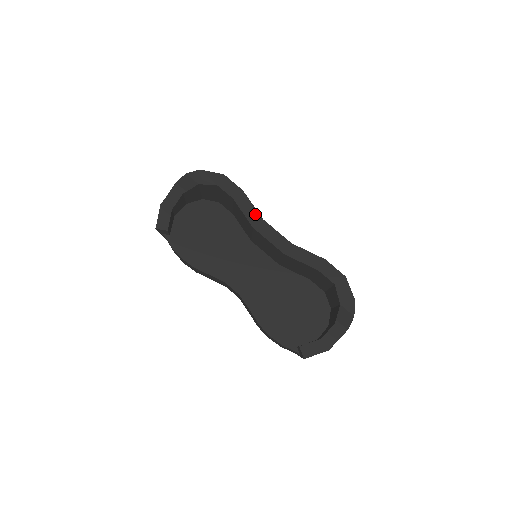
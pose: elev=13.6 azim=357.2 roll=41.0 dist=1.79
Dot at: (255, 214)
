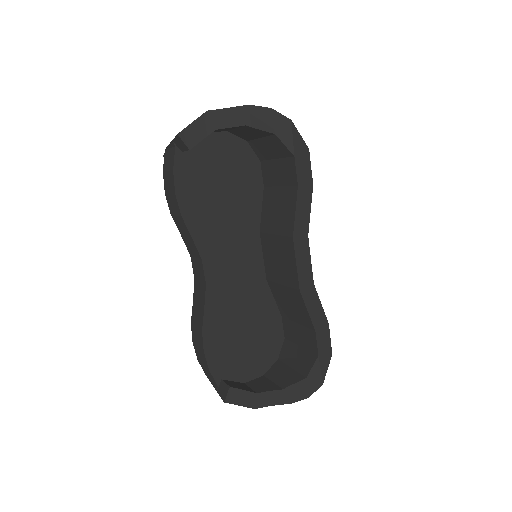
Dot at: (305, 223)
